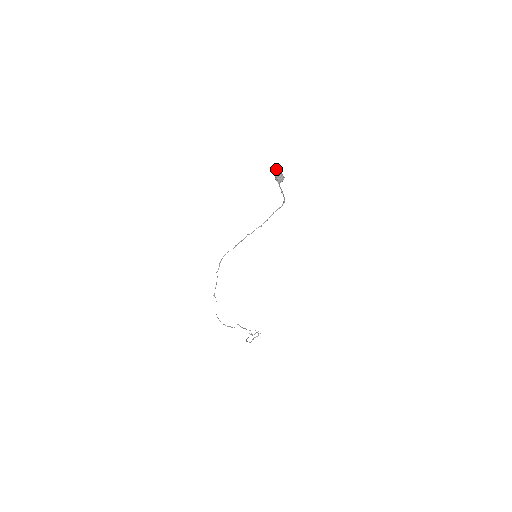
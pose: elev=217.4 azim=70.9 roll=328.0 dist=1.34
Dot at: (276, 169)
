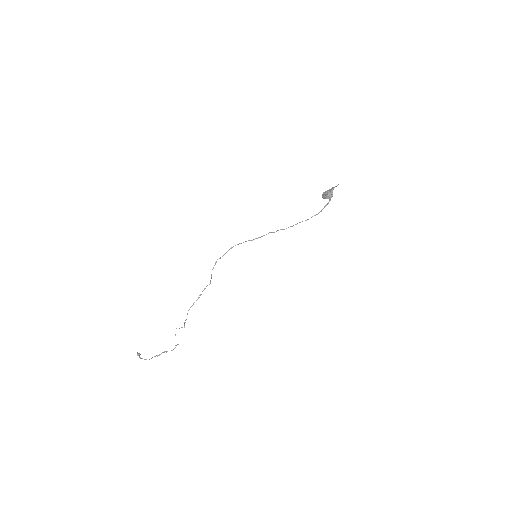
Dot at: (334, 187)
